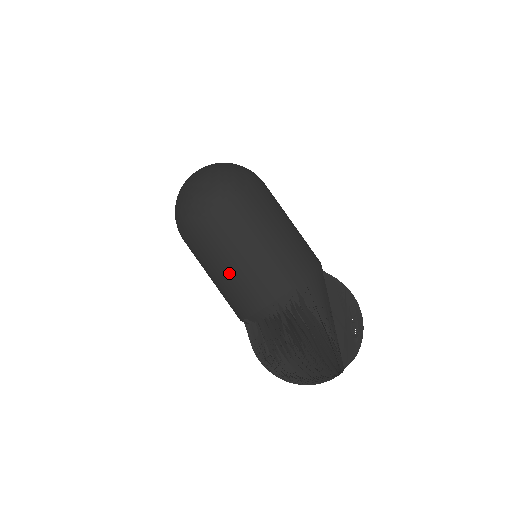
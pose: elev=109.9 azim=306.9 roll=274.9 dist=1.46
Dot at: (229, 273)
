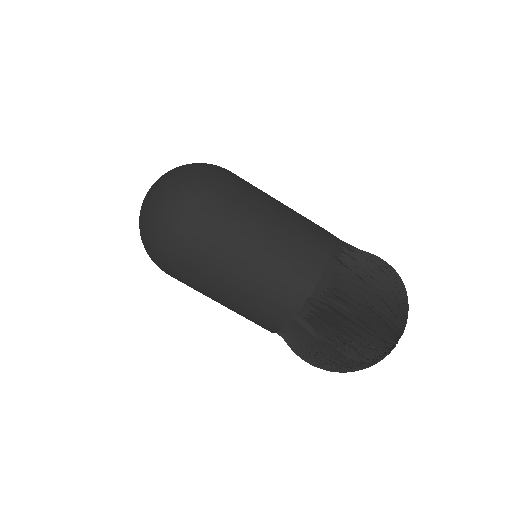
Dot at: (271, 247)
